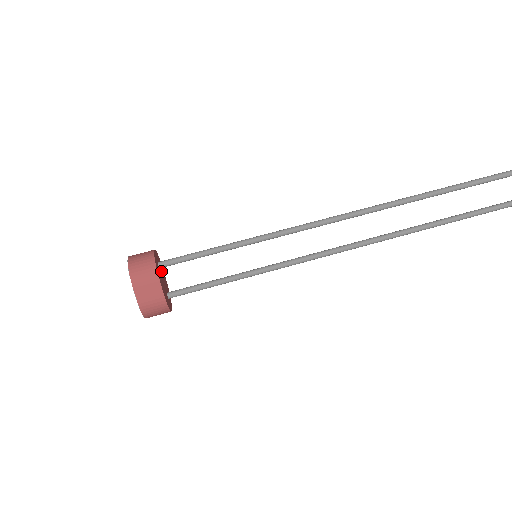
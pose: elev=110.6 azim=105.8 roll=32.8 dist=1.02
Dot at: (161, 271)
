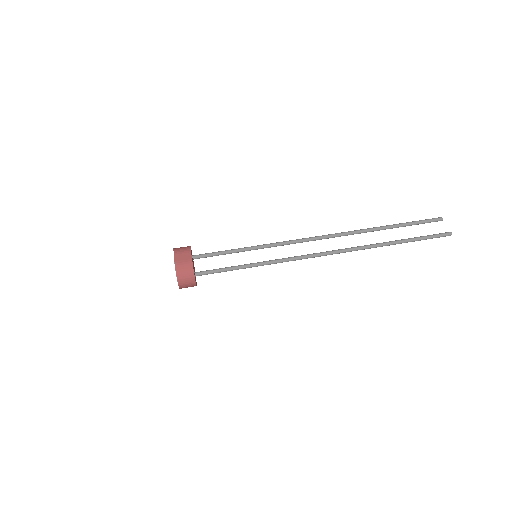
Dot at: (193, 264)
